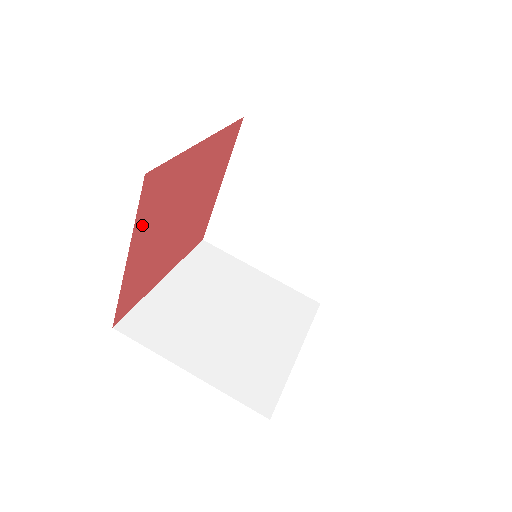
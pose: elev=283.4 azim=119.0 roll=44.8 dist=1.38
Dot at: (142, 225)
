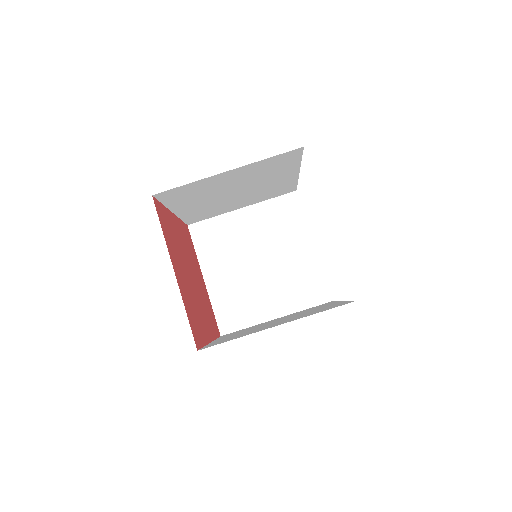
Dot at: (169, 246)
